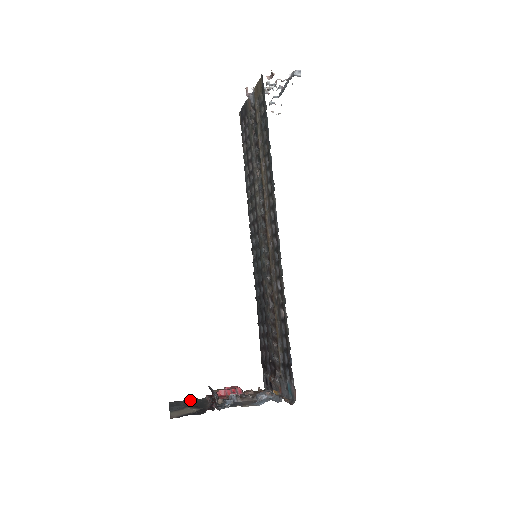
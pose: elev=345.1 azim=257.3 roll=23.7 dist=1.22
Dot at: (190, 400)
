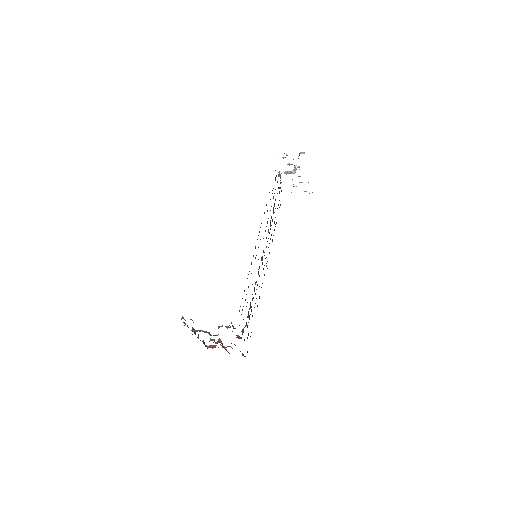
Dot at: occluded
